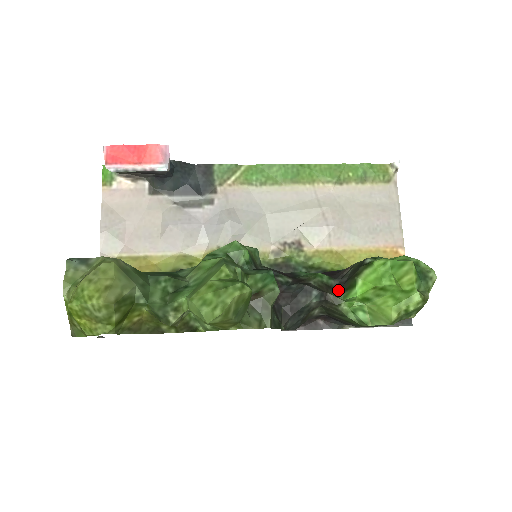
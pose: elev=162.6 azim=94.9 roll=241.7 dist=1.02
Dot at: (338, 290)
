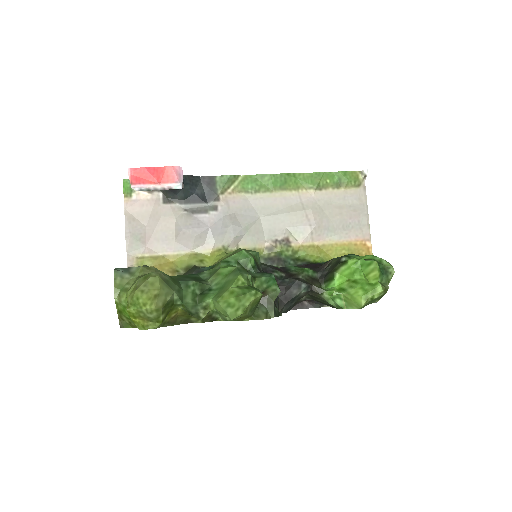
Dot at: (320, 281)
